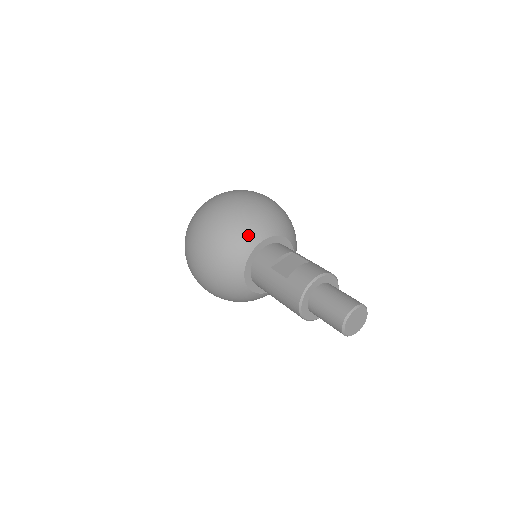
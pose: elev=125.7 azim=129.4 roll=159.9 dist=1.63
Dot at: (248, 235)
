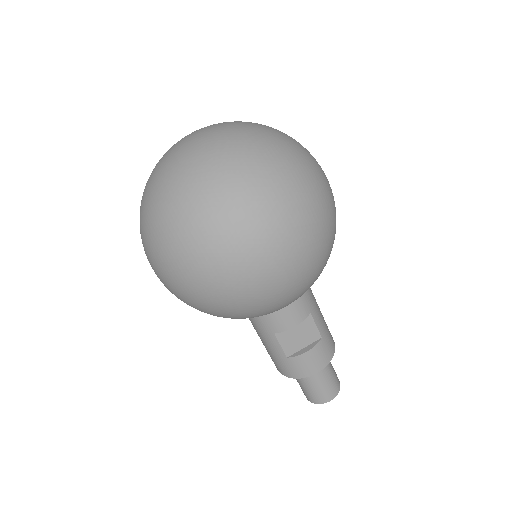
Dot at: (271, 312)
